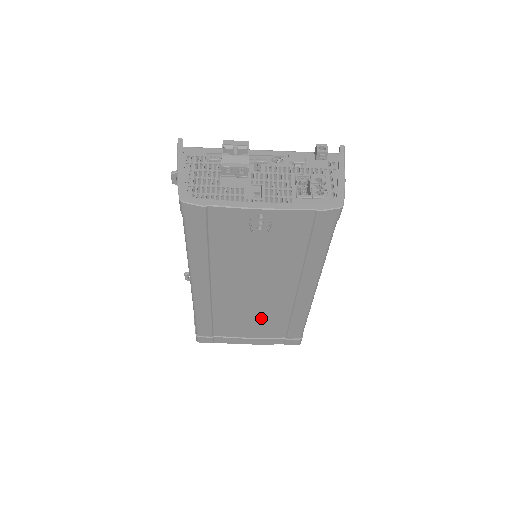
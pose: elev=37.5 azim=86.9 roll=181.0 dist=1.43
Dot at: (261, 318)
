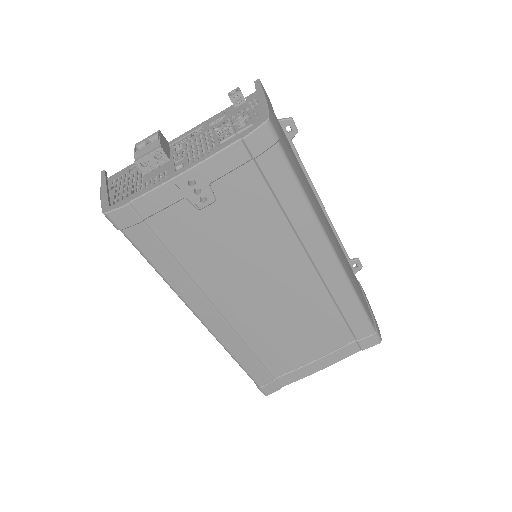
Dot at: (305, 325)
